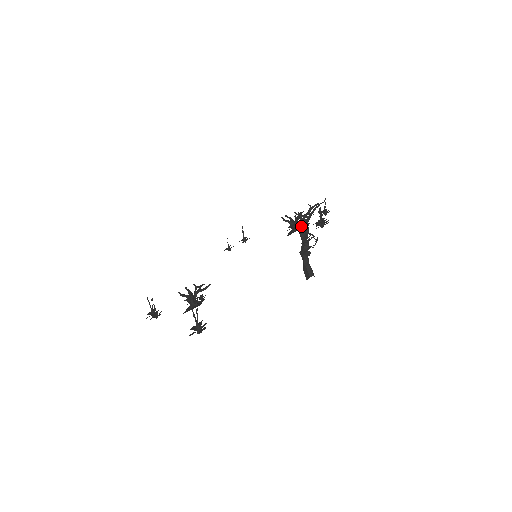
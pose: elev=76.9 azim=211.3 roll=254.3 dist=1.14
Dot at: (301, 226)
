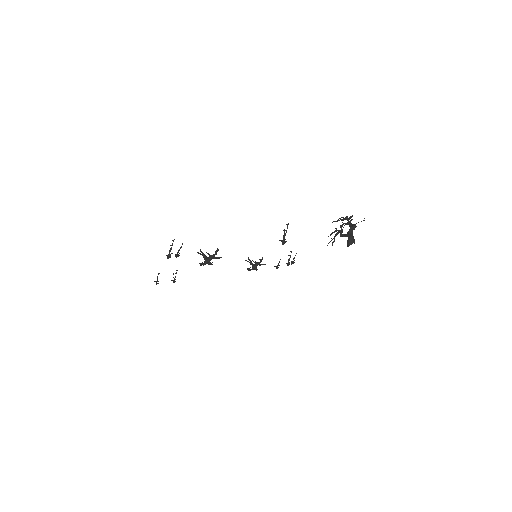
Dot at: occluded
